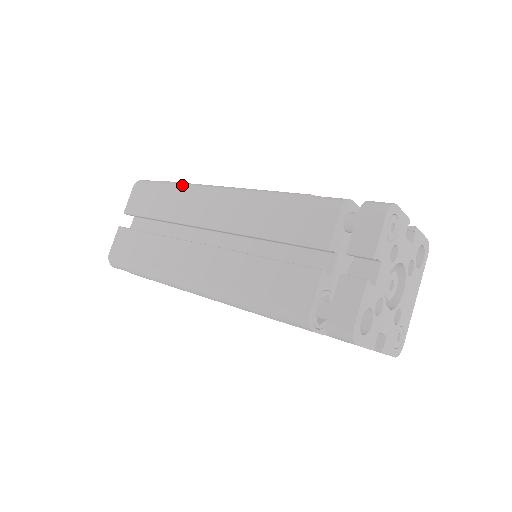
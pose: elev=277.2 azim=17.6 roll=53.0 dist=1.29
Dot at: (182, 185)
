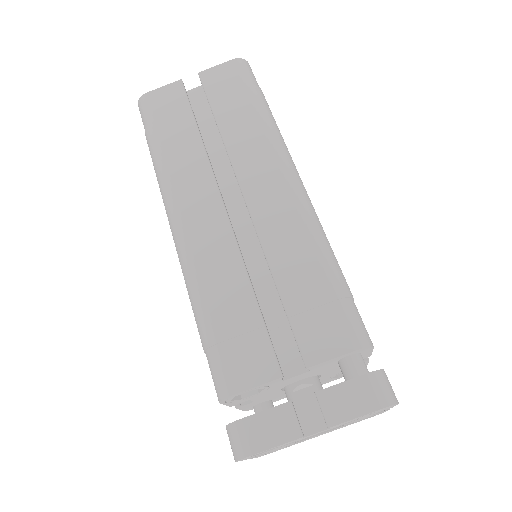
Dot at: (271, 124)
